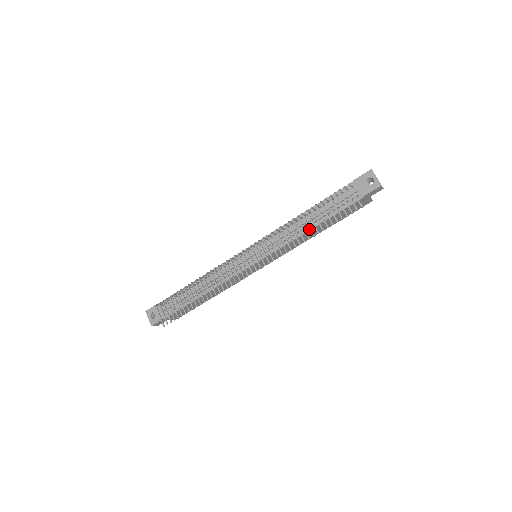
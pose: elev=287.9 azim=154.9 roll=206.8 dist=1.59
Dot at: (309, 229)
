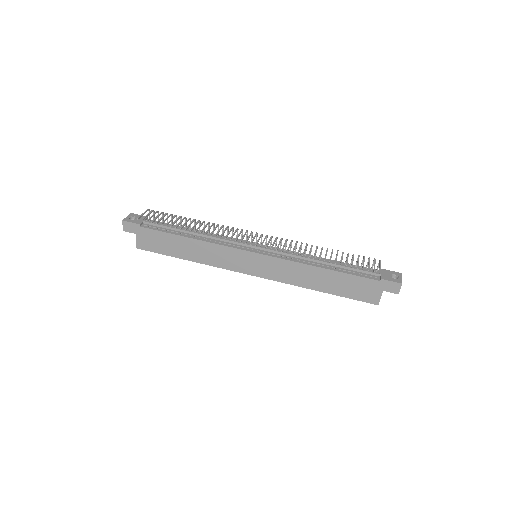
Dot at: (319, 266)
